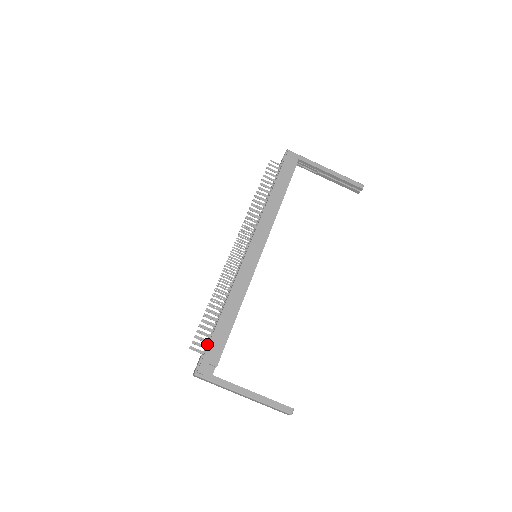
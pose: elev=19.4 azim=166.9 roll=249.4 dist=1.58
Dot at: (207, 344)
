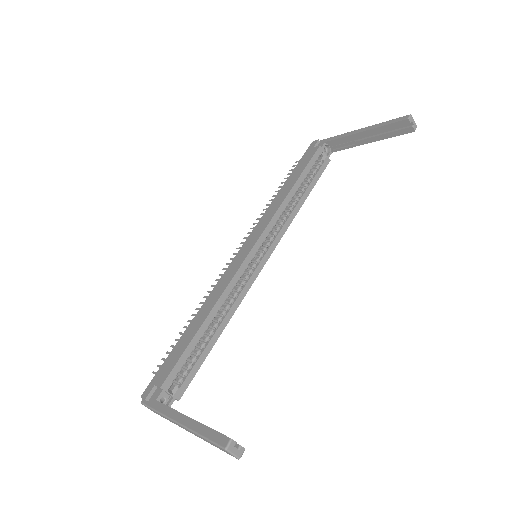
Dot at: occluded
